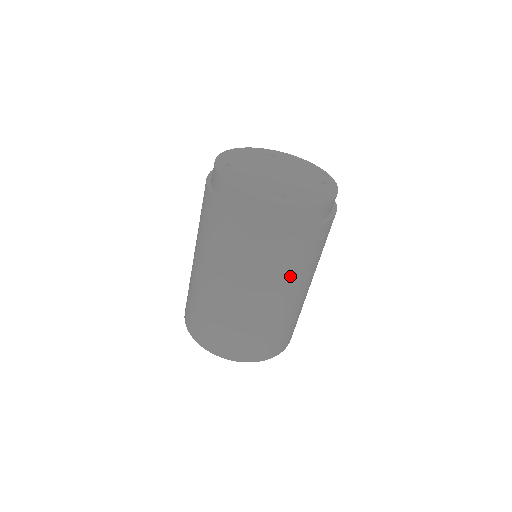
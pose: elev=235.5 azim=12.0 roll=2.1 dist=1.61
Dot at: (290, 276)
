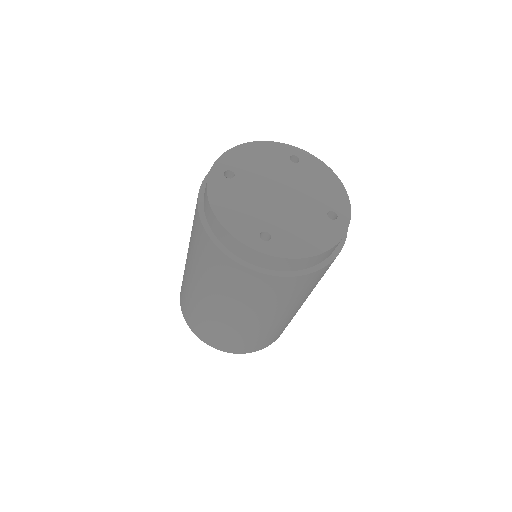
Dot at: (268, 307)
